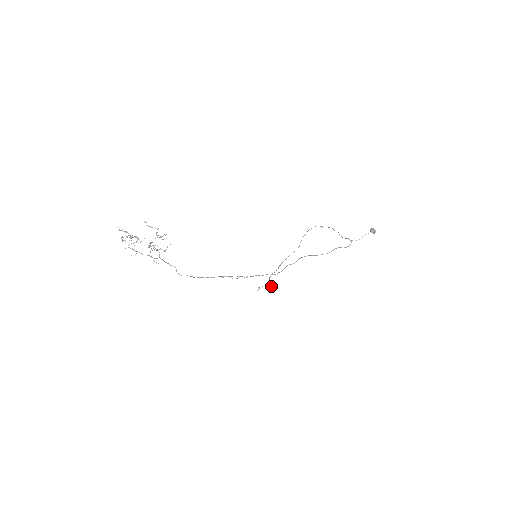
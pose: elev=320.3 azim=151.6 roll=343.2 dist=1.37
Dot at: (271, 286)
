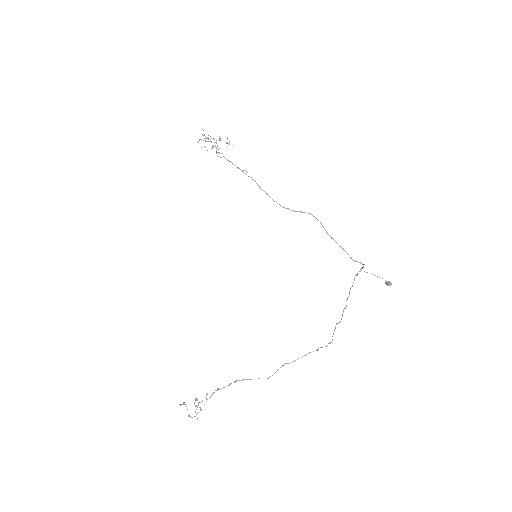
Dot at: (202, 400)
